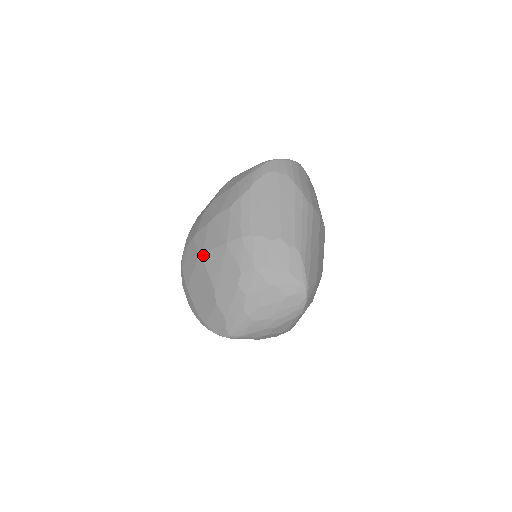
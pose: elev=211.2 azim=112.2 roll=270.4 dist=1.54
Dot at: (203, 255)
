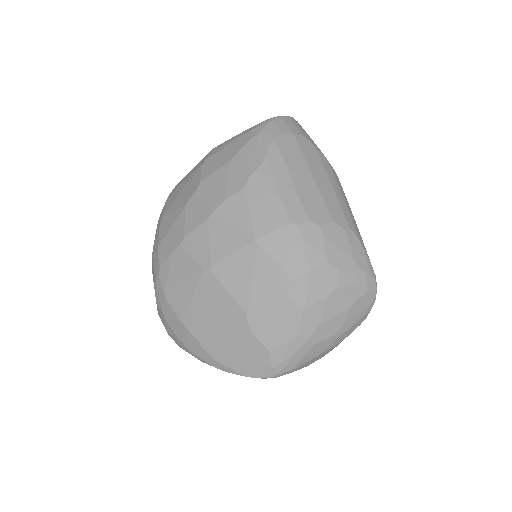
Dot at: (213, 267)
